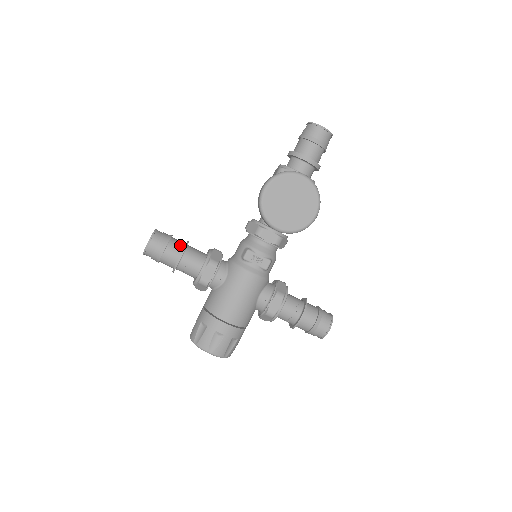
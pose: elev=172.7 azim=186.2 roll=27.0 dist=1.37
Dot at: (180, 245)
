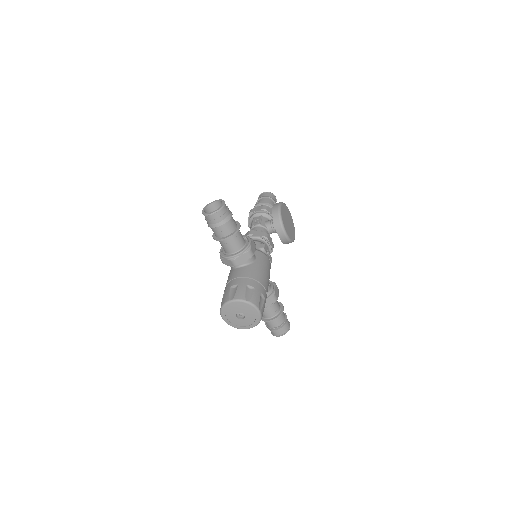
Dot at: occluded
